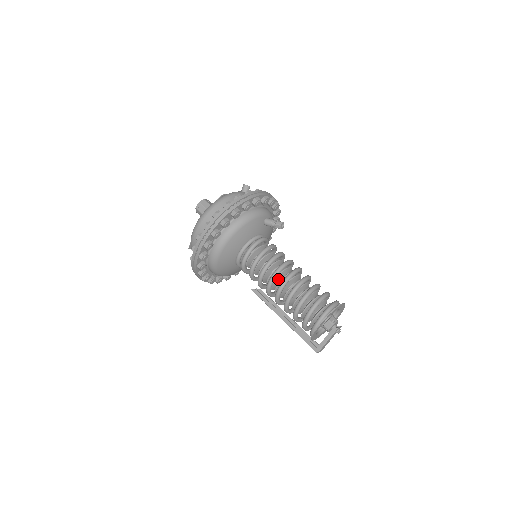
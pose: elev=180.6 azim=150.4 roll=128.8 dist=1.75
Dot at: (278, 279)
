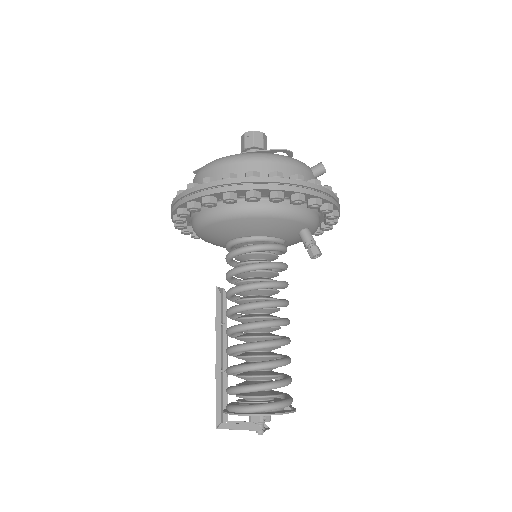
Dot at: (253, 311)
